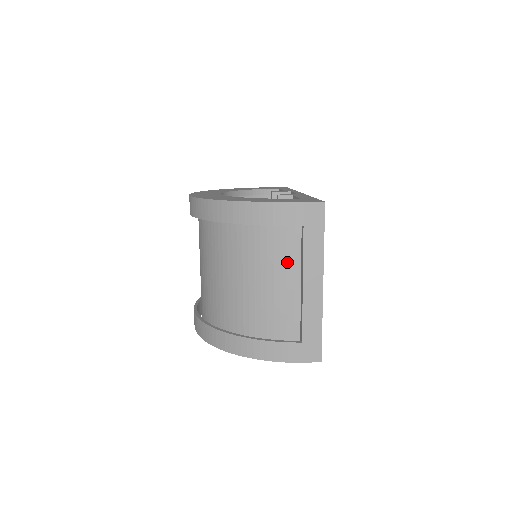
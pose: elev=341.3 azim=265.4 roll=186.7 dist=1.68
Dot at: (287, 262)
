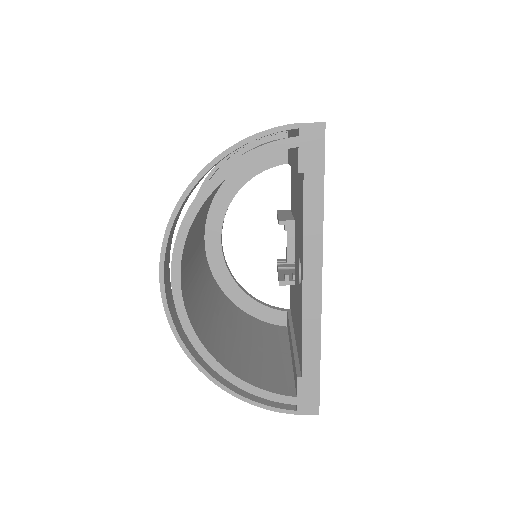
Dot at: occluded
